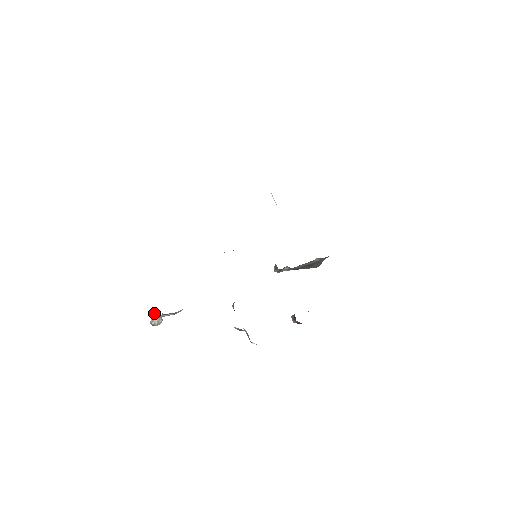
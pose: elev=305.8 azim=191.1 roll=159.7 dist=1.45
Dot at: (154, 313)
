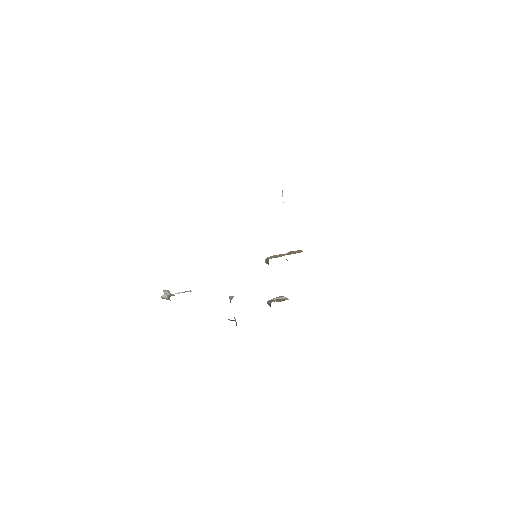
Dot at: (168, 296)
